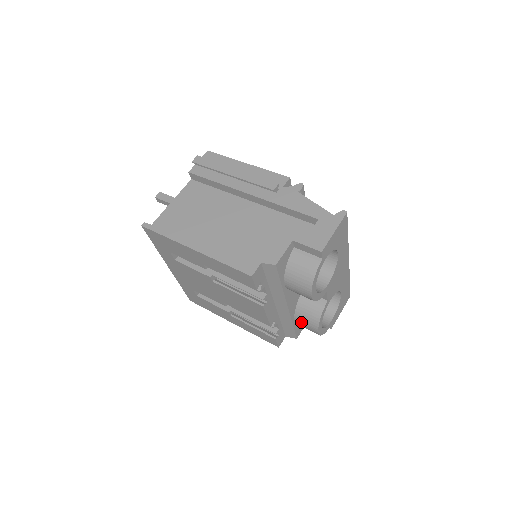
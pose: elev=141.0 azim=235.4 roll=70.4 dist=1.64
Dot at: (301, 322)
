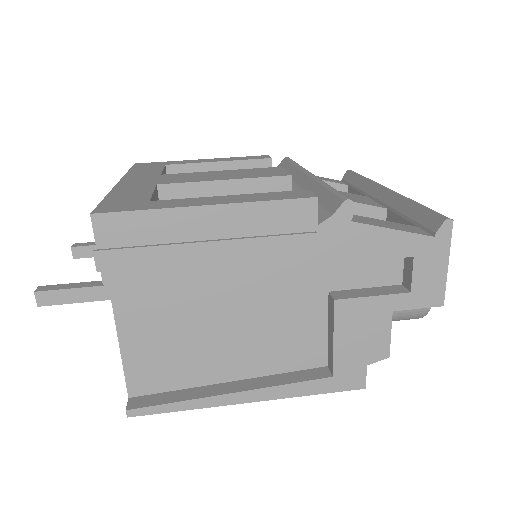
Dot at: occluded
